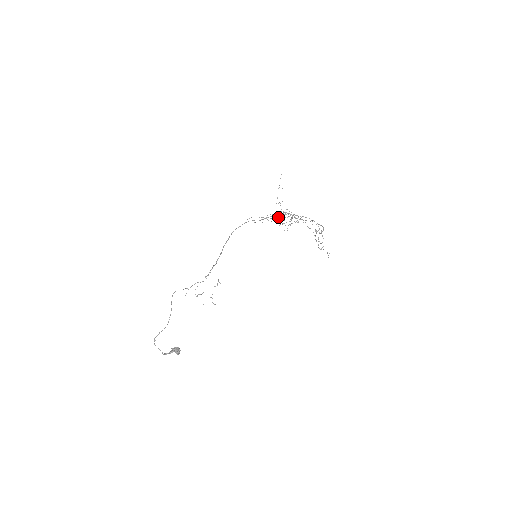
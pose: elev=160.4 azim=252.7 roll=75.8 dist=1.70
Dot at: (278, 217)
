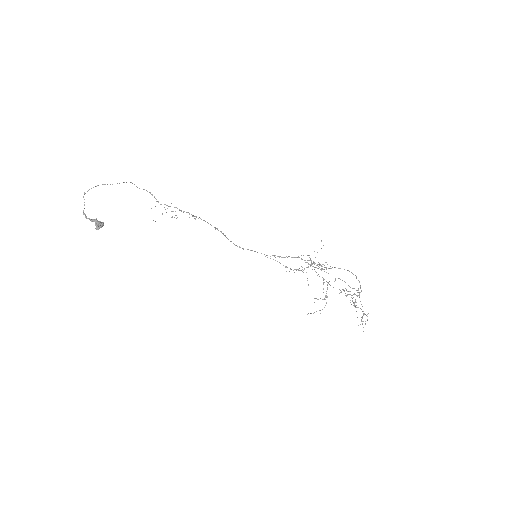
Dot at: (307, 278)
